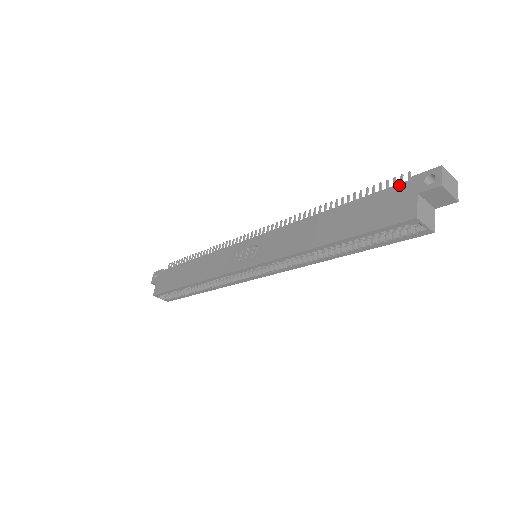
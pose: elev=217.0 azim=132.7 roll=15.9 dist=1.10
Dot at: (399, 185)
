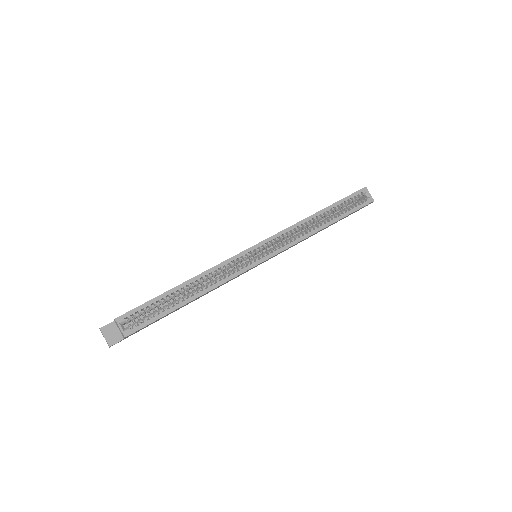
Dot at: occluded
